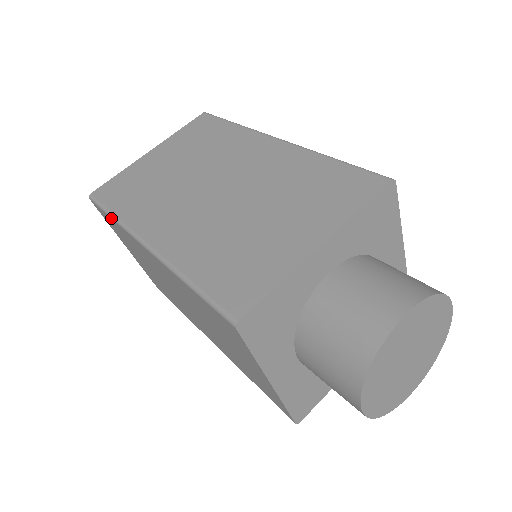
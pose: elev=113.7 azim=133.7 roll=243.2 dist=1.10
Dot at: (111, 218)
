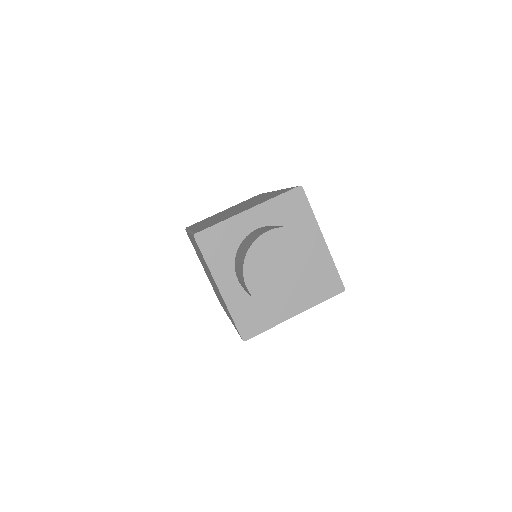
Dot at: occluded
